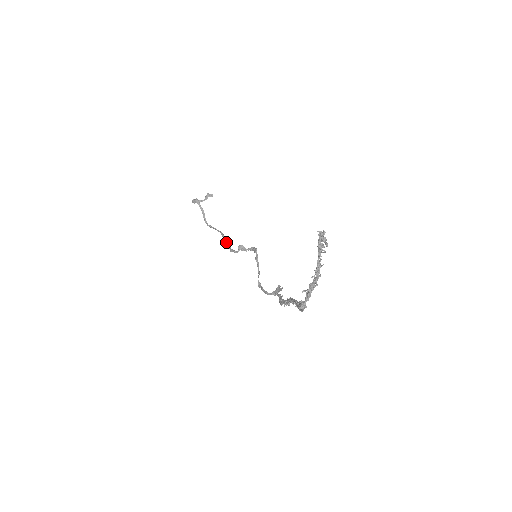
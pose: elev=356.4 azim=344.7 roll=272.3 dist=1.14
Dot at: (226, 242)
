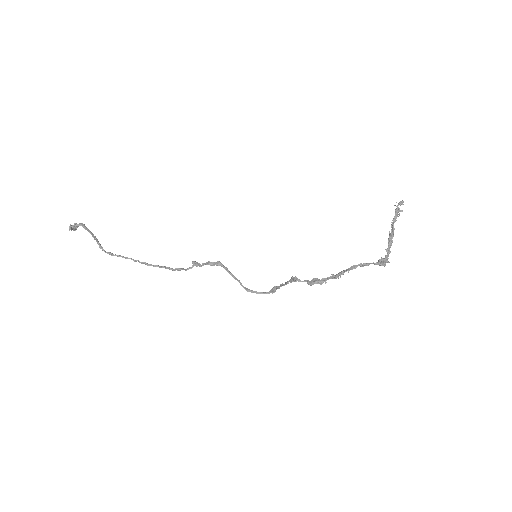
Dot at: (153, 265)
